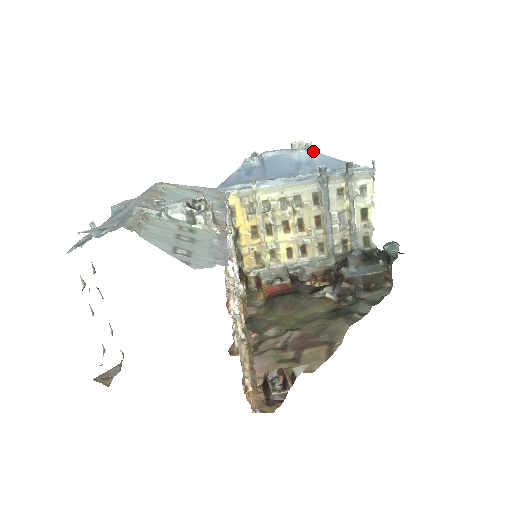
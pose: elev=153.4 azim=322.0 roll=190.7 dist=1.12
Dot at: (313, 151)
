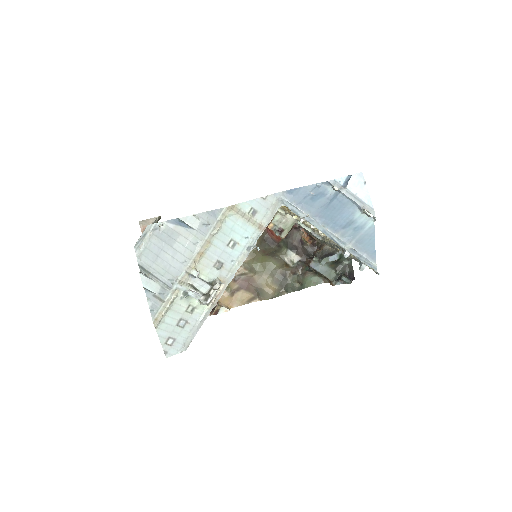
Dot at: (373, 222)
